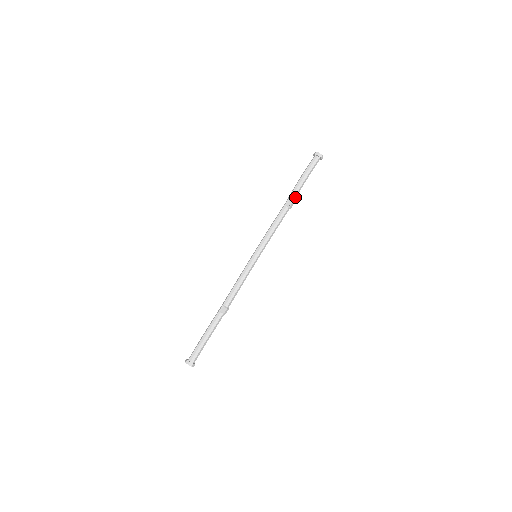
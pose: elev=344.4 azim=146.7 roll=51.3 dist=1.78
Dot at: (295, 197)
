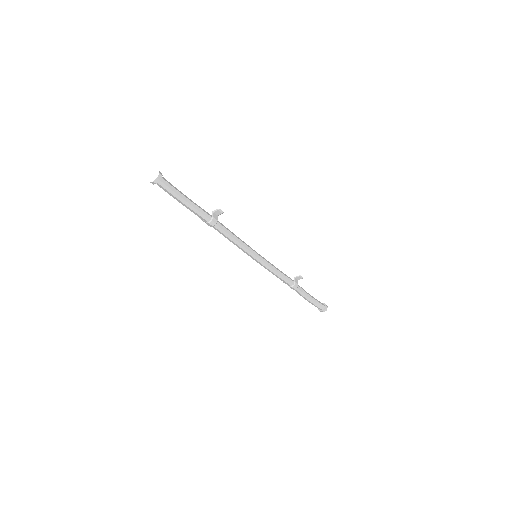
Dot at: (300, 289)
